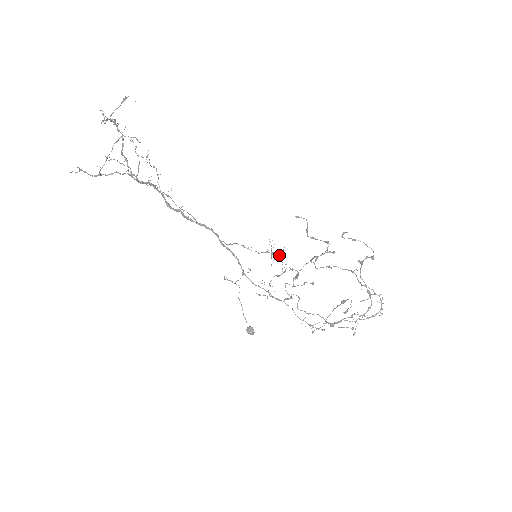
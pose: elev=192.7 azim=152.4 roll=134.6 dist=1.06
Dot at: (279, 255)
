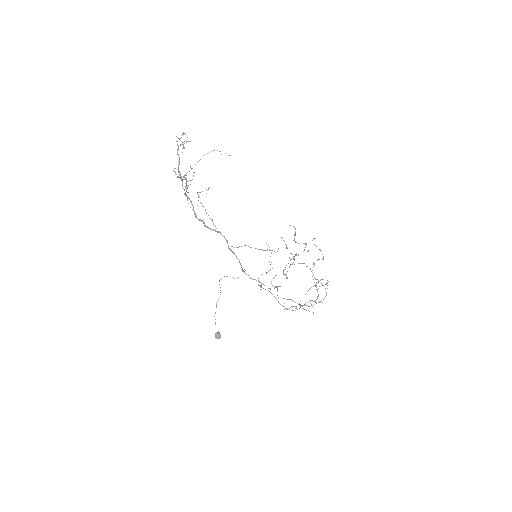
Dot at: (287, 247)
